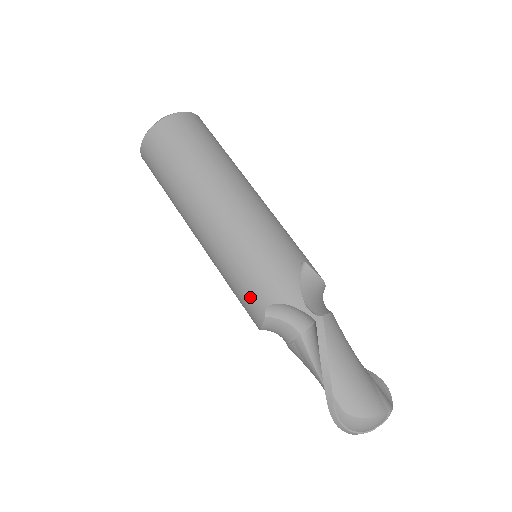
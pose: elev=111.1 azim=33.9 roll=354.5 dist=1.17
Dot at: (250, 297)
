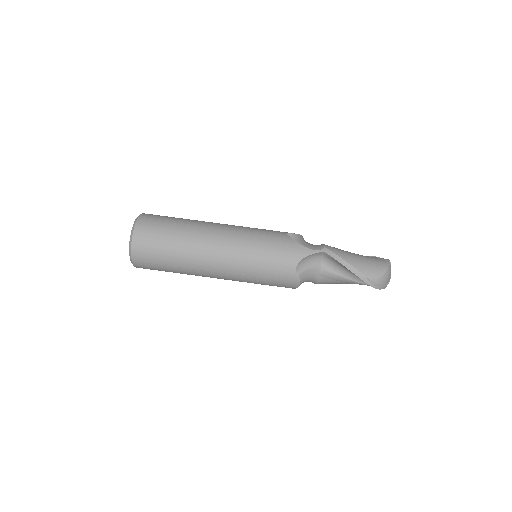
Dot at: (281, 274)
